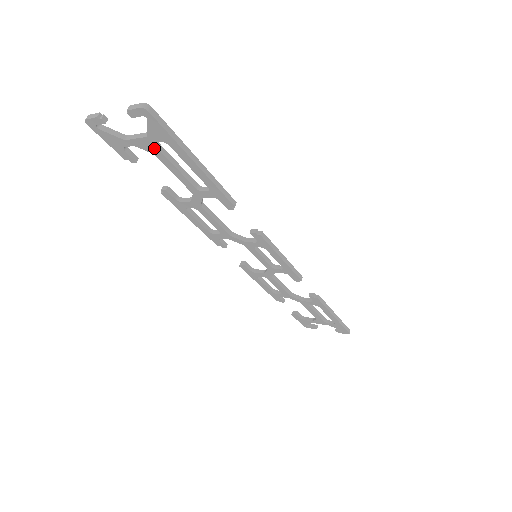
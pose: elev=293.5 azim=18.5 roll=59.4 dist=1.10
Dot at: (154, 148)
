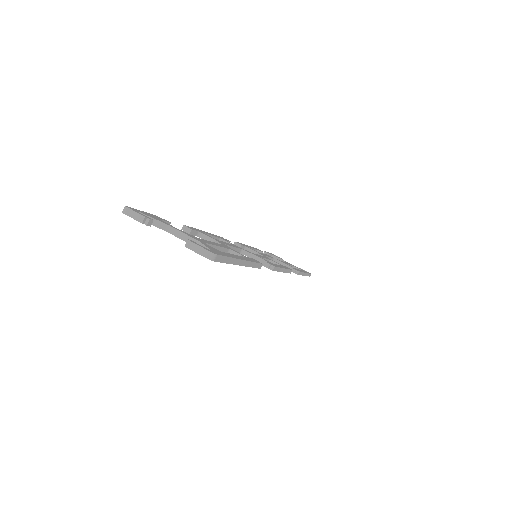
Dot at: occluded
